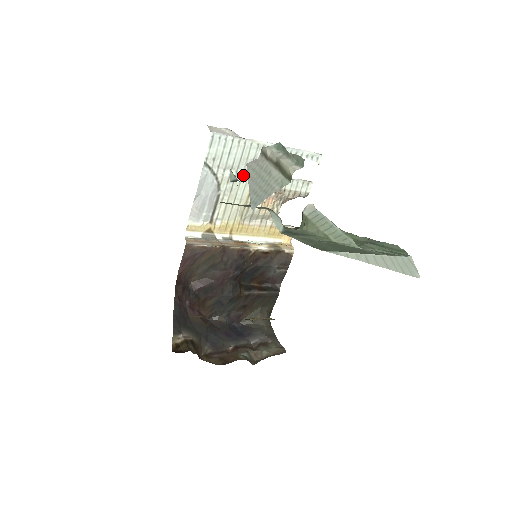
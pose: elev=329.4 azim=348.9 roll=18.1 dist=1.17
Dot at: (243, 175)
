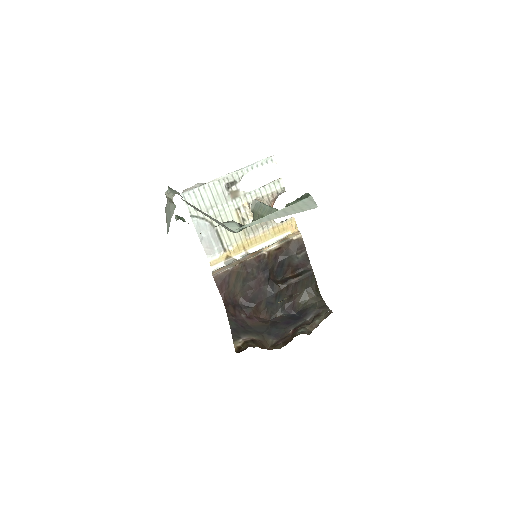
Dot at: (224, 207)
